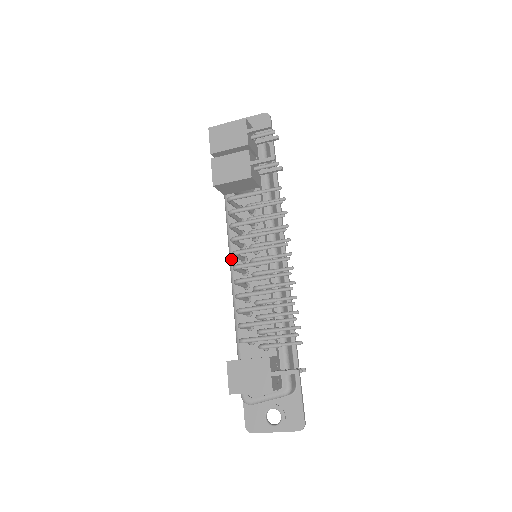
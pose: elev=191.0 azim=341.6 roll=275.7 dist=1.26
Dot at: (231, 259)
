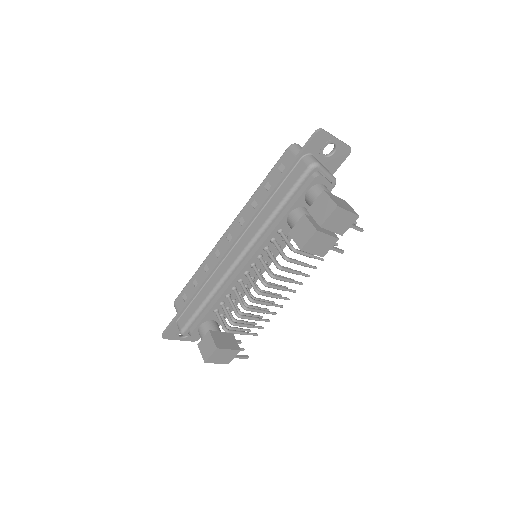
Dot at: (243, 257)
